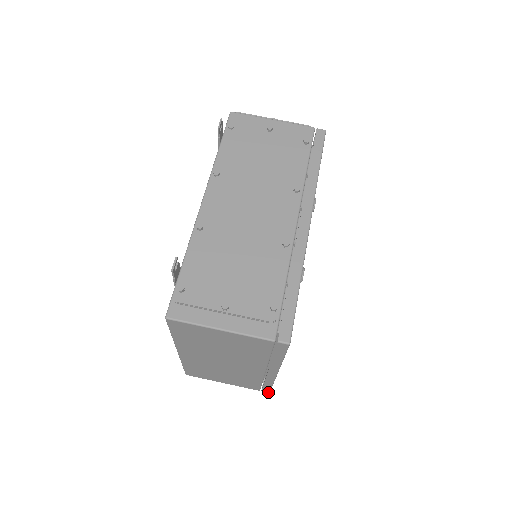
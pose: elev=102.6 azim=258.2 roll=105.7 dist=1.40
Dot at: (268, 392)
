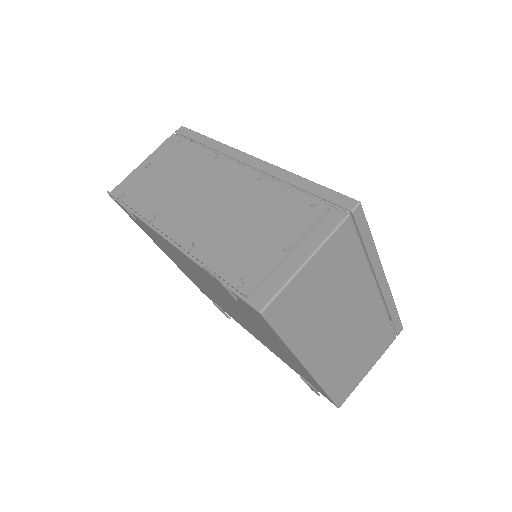
Dot at: (402, 329)
